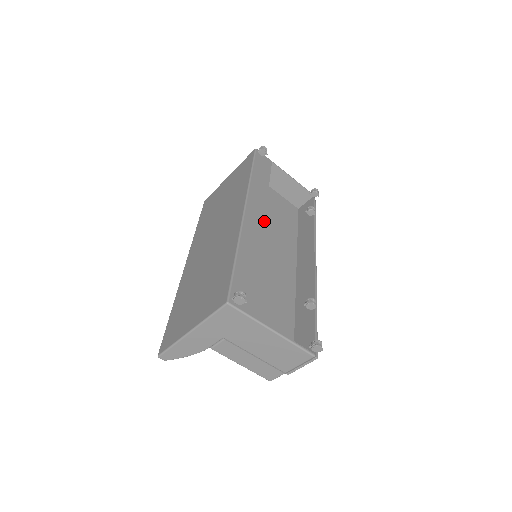
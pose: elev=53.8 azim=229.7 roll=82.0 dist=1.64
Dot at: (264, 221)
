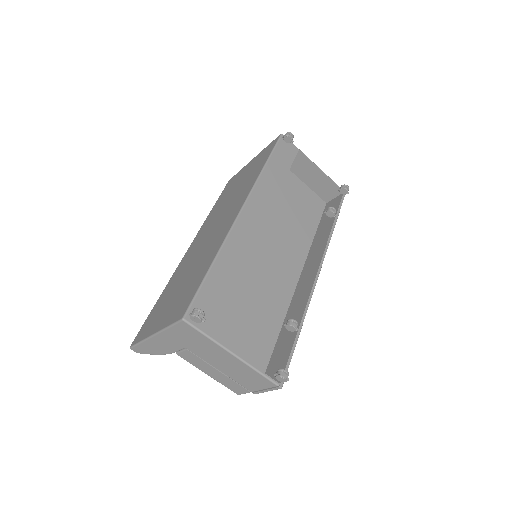
Dot at: (263, 223)
